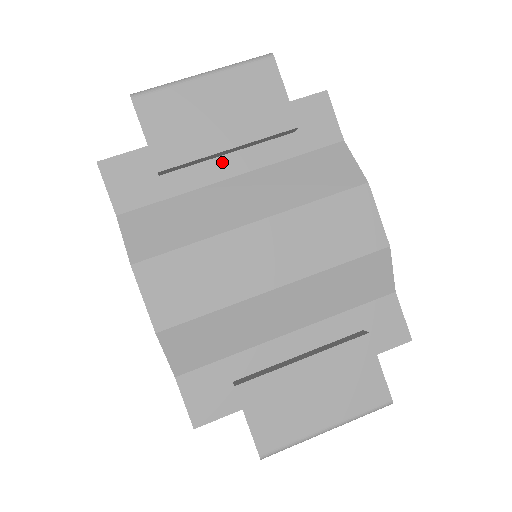
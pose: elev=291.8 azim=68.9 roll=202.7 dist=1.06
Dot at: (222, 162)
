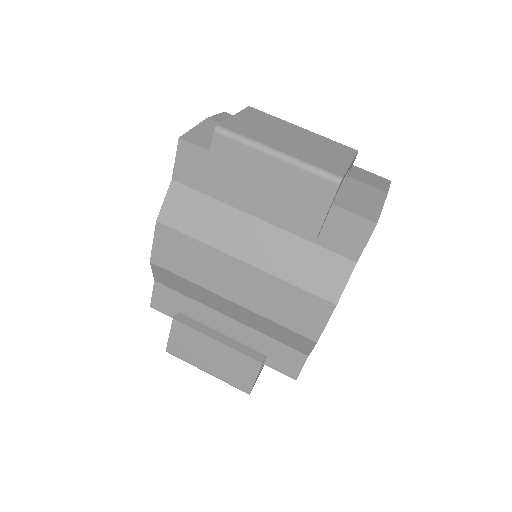
Dot at: occluded
